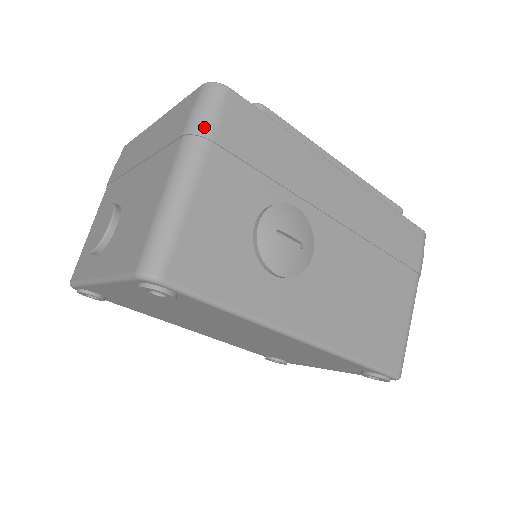
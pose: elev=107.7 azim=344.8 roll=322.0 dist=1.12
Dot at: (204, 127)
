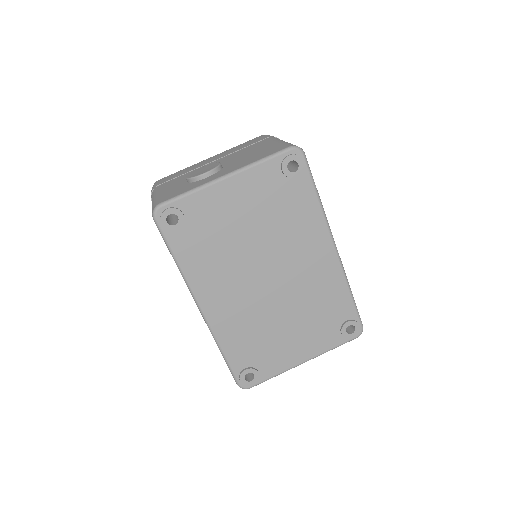
Dot at: (278, 138)
